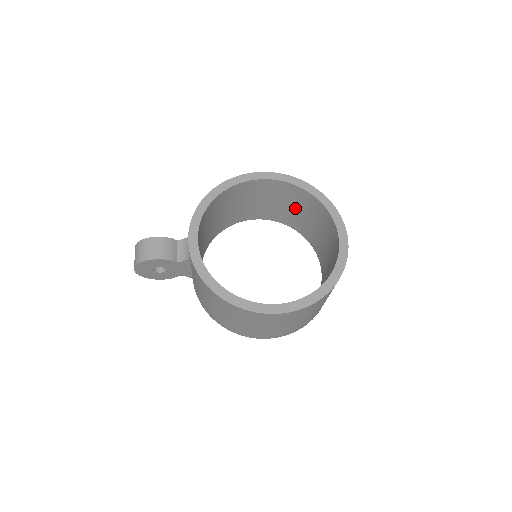
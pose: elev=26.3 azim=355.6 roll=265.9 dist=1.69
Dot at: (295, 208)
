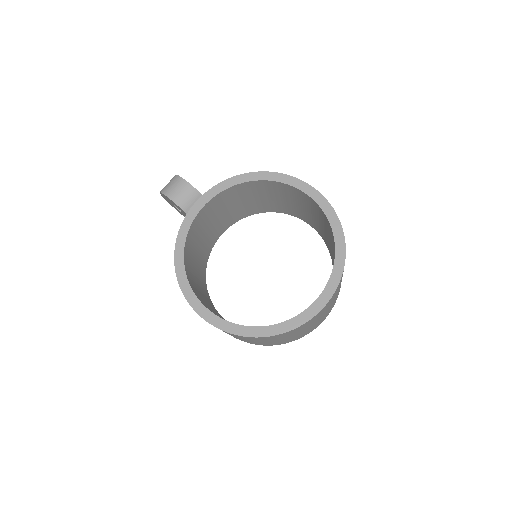
Dot at: (330, 241)
